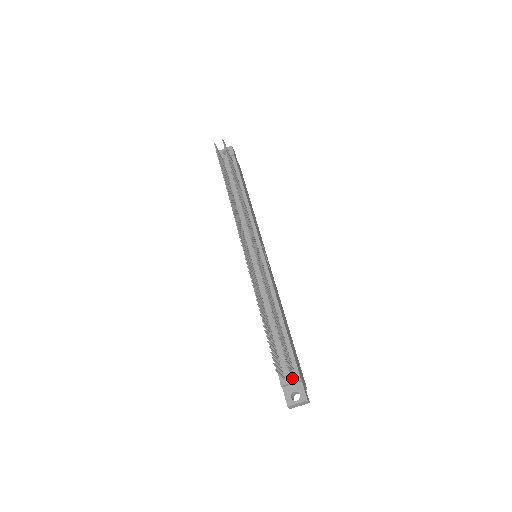
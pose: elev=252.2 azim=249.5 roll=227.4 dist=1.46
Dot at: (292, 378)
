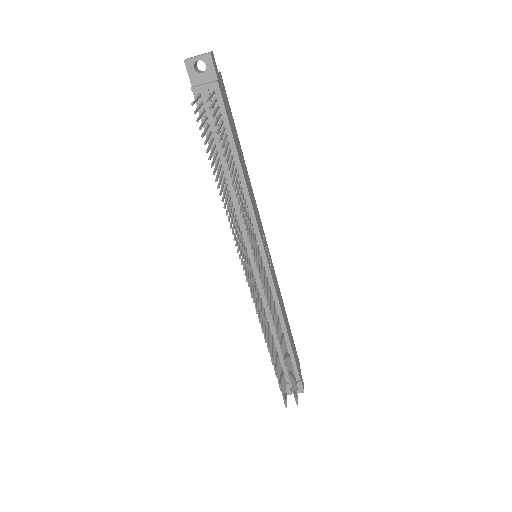
Dot at: occluded
